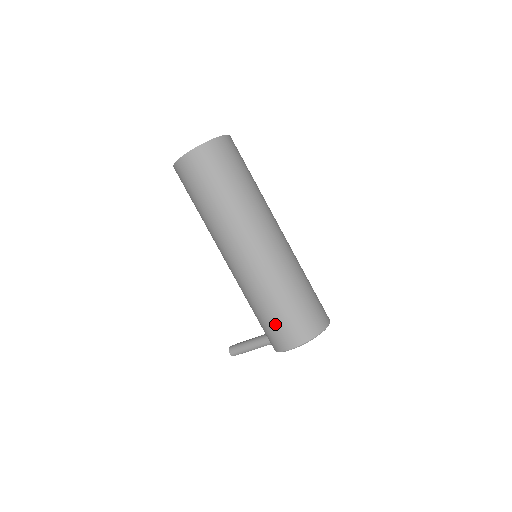
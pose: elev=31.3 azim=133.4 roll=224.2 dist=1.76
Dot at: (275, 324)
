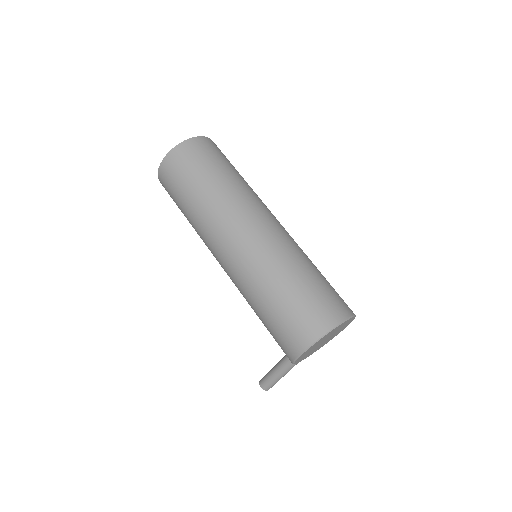
Dot at: (278, 324)
